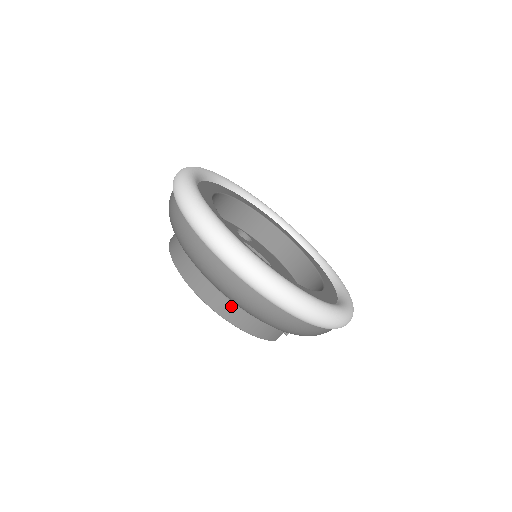
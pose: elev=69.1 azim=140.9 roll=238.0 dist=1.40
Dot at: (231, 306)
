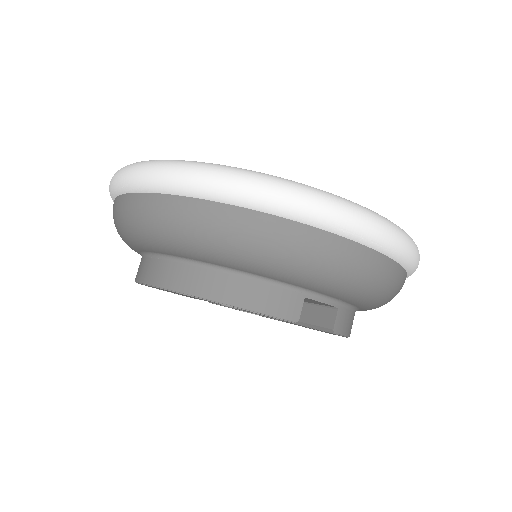
Dot at: (188, 270)
